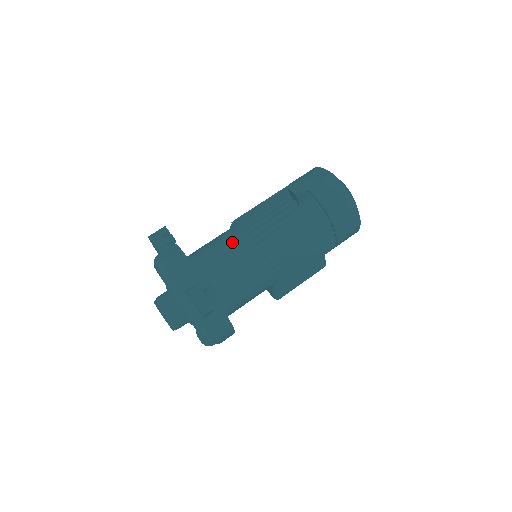
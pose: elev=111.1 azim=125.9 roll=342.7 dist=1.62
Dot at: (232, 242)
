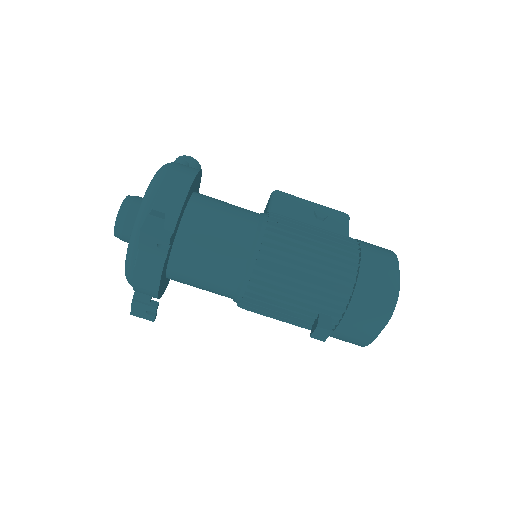
Dot at: (224, 285)
